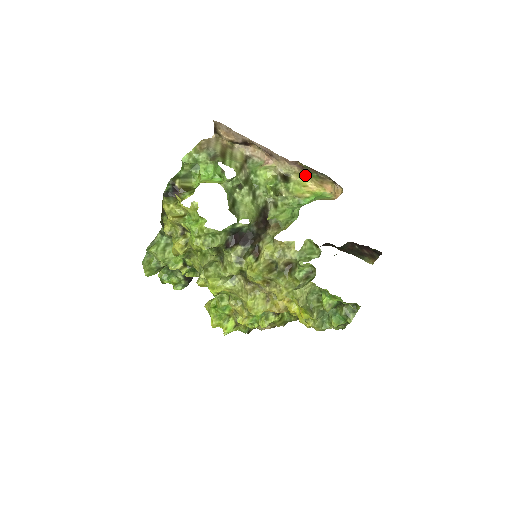
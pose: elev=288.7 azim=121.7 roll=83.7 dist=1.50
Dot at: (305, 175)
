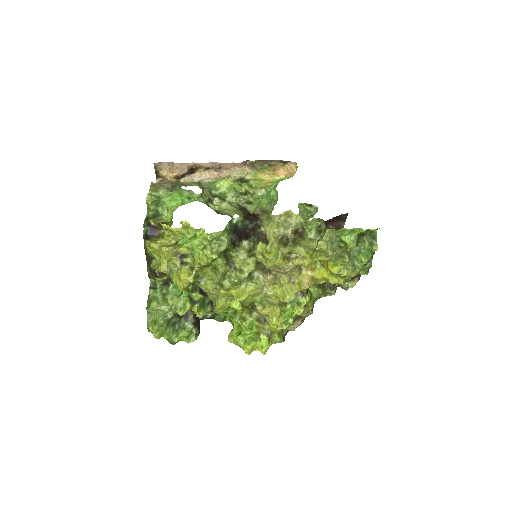
Dot at: (257, 171)
